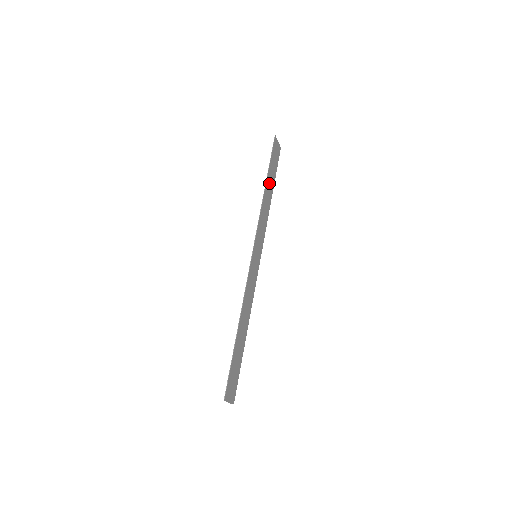
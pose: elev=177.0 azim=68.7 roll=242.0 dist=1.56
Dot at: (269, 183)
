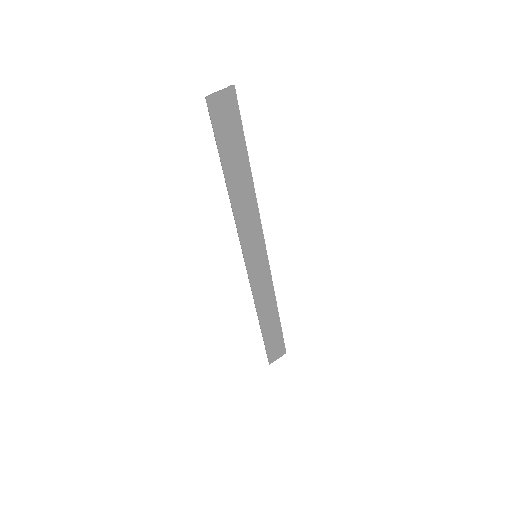
Dot at: (234, 170)
